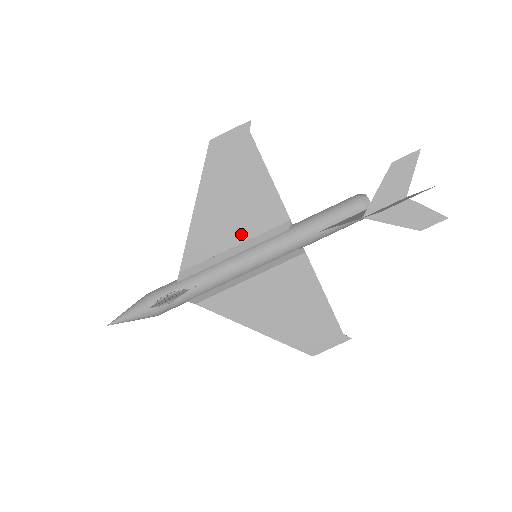
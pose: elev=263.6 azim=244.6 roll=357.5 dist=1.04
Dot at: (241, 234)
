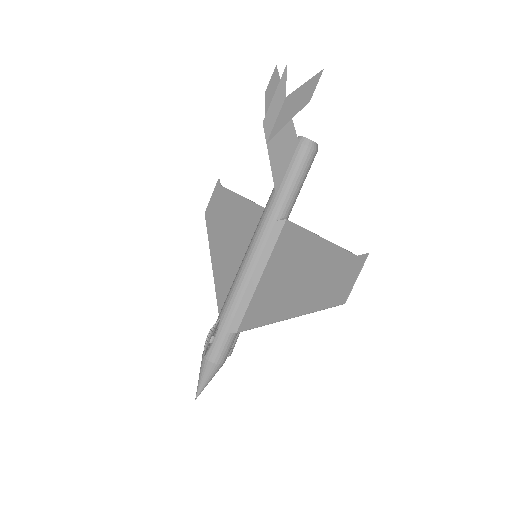
Dot at: (242, 250)
